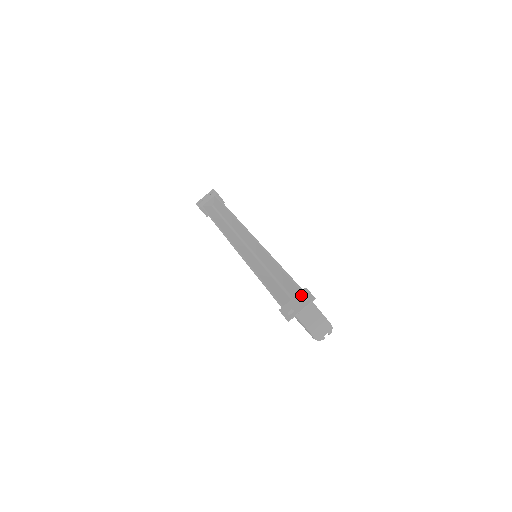
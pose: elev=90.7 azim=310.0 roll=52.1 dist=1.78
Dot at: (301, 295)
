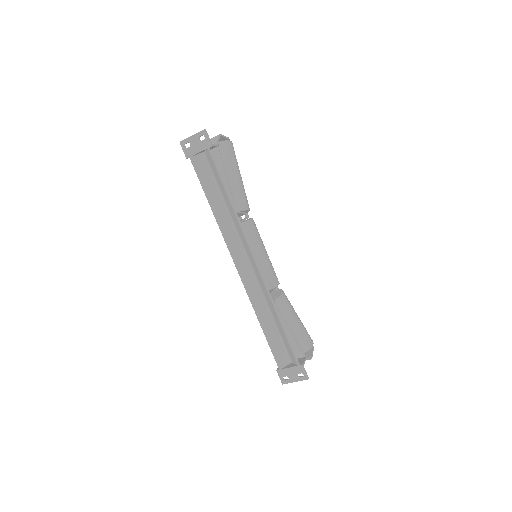
Dot at: (297, 370)
